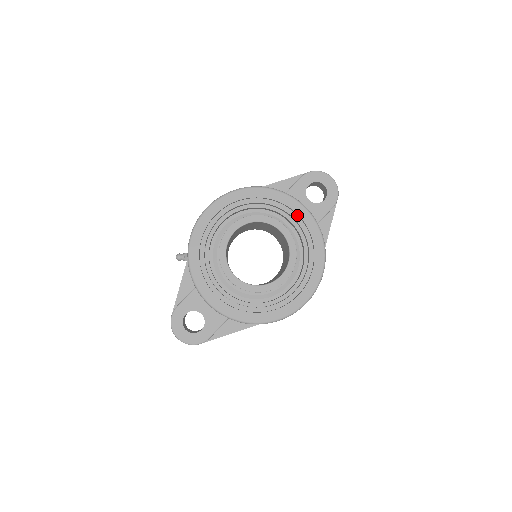
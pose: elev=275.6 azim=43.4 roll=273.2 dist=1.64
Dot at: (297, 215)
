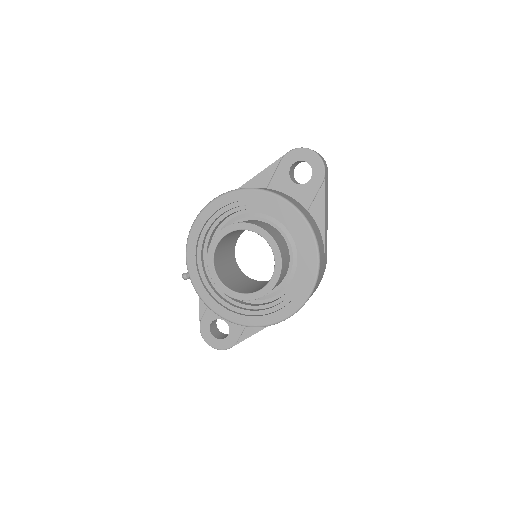
Dot at: (278, 208)
